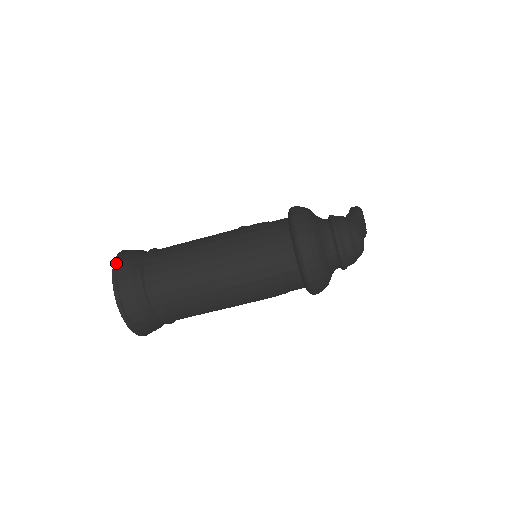
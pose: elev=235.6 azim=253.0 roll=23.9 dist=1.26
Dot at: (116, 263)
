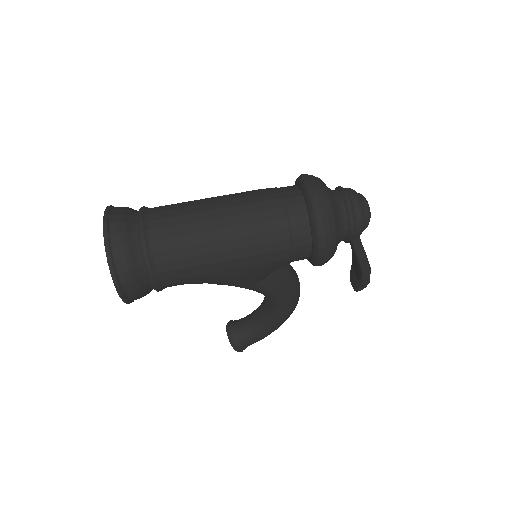
Dot at: occluded
